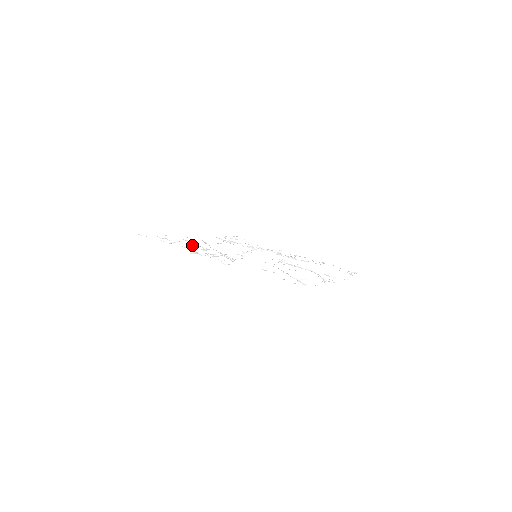
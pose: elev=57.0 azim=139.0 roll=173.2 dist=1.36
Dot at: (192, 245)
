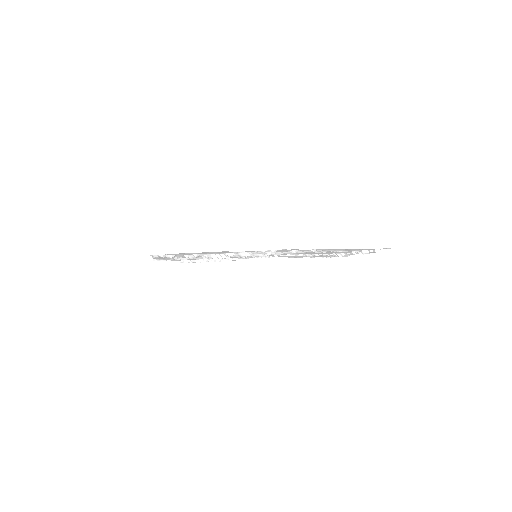
Dot at: occluded
